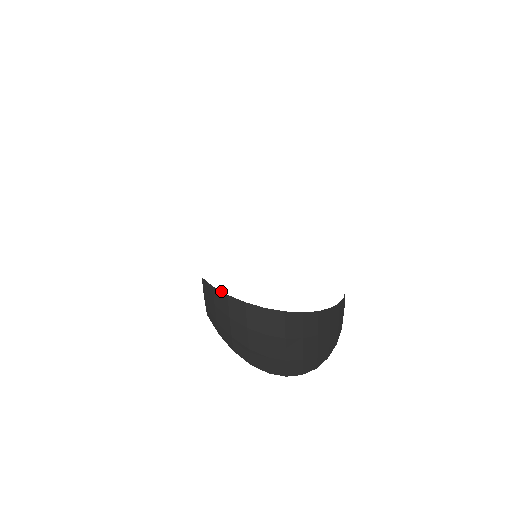
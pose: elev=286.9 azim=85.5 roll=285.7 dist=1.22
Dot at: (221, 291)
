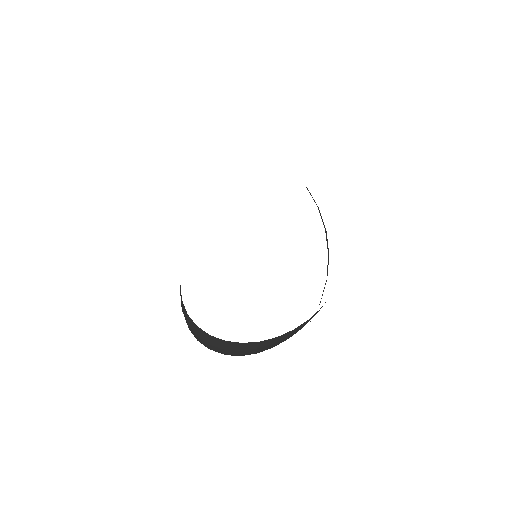
Dot at: occluded
